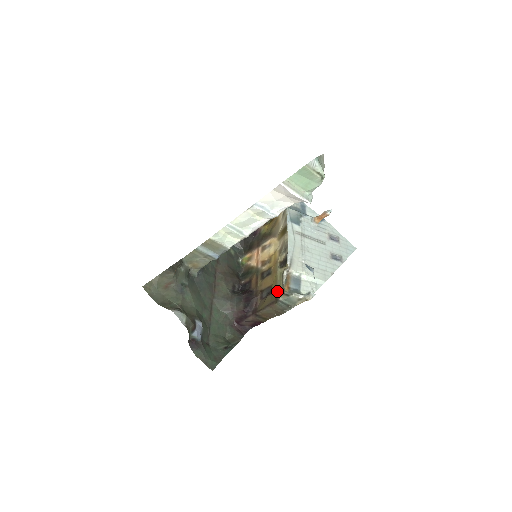
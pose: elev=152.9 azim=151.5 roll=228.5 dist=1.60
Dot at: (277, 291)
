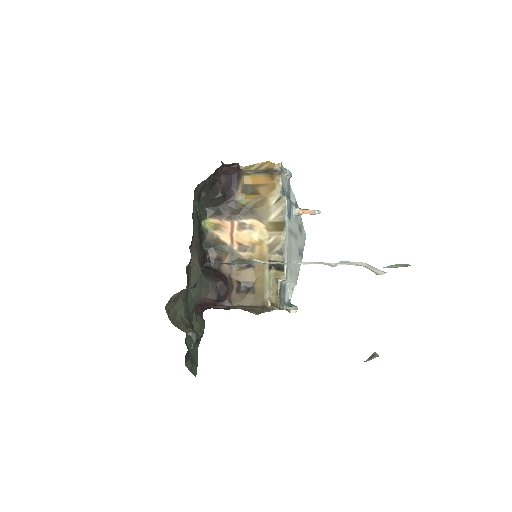
Dot at: (265, 297)
